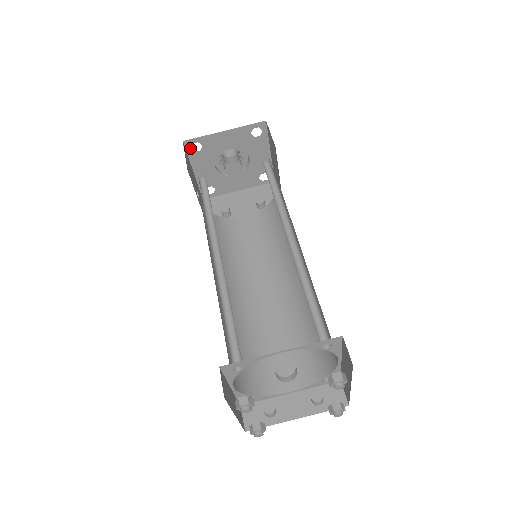
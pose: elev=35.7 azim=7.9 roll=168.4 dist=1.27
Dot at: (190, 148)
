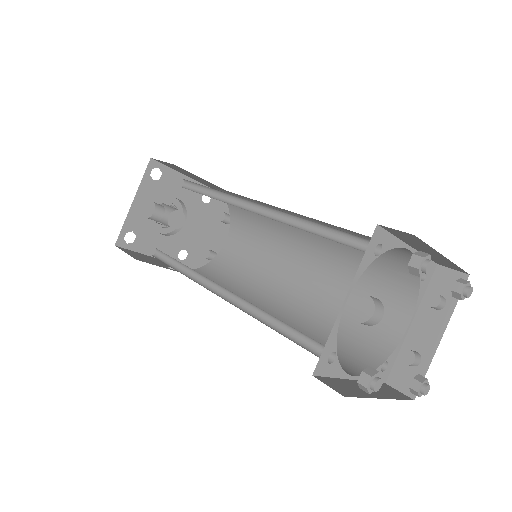
Dot at: (127, 244)
